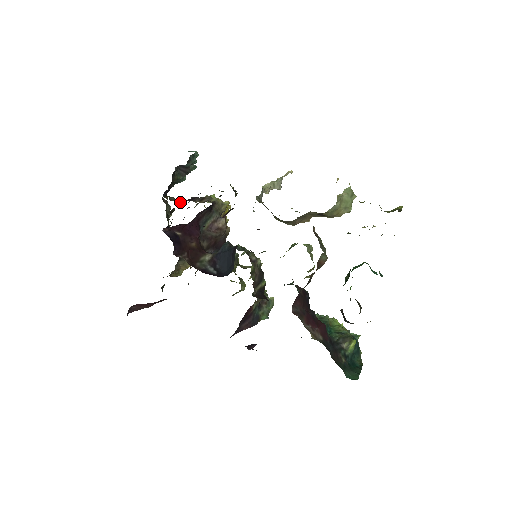
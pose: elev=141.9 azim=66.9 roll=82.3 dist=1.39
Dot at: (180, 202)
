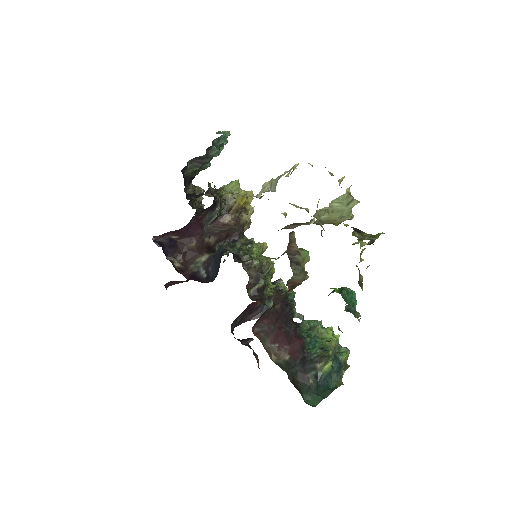
Dot at: (194, 195)
